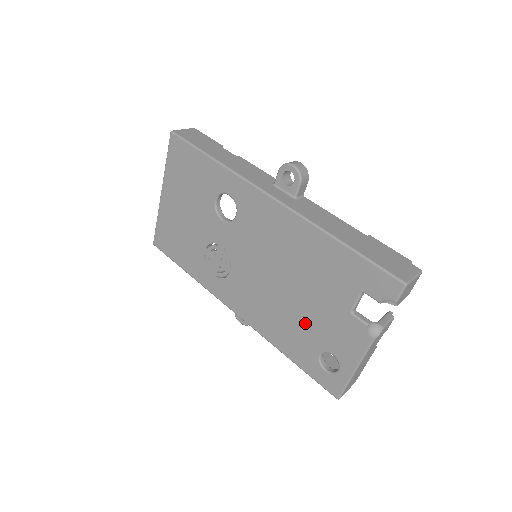
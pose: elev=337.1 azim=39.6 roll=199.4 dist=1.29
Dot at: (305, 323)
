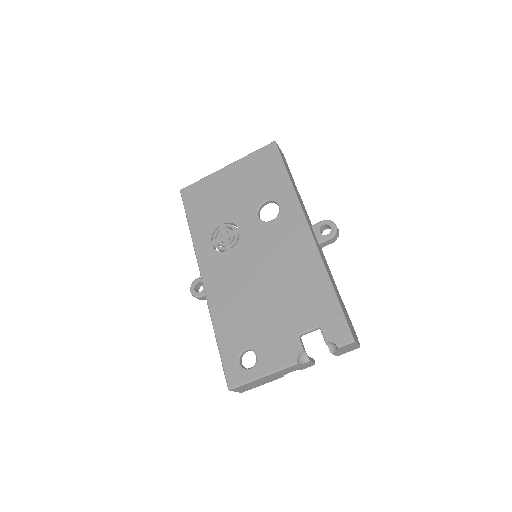
Dot at: (255, 321)
